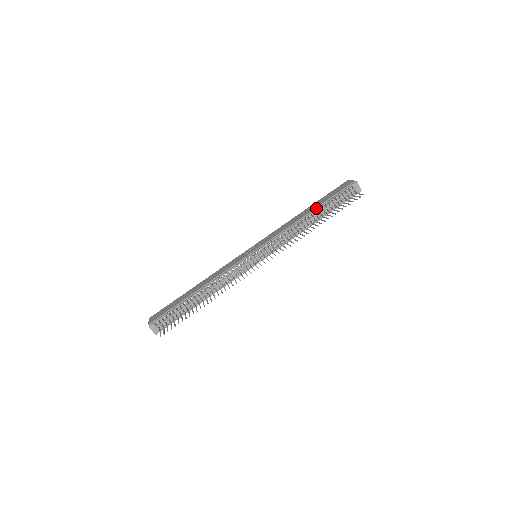
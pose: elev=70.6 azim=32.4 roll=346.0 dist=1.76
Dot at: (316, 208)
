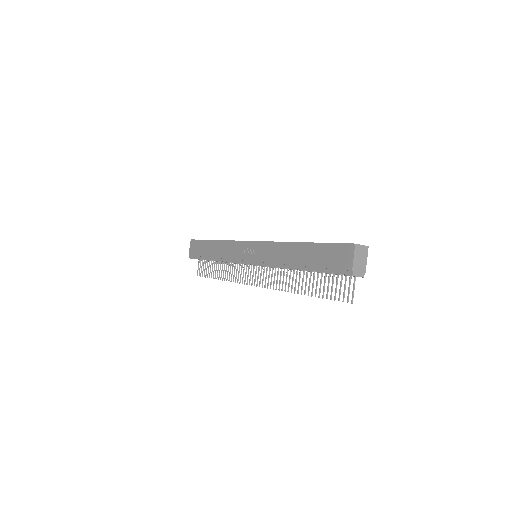
Dot at: (304, 266)
